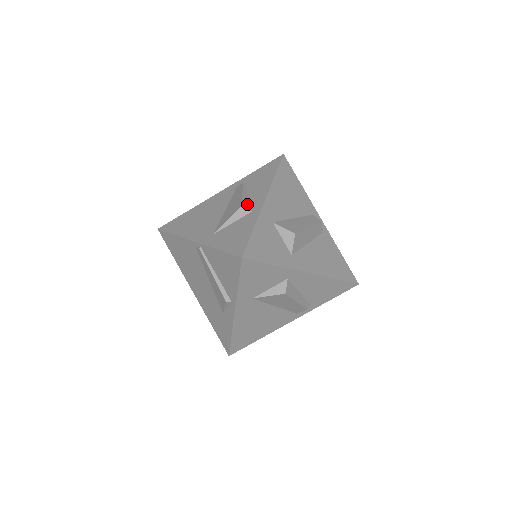
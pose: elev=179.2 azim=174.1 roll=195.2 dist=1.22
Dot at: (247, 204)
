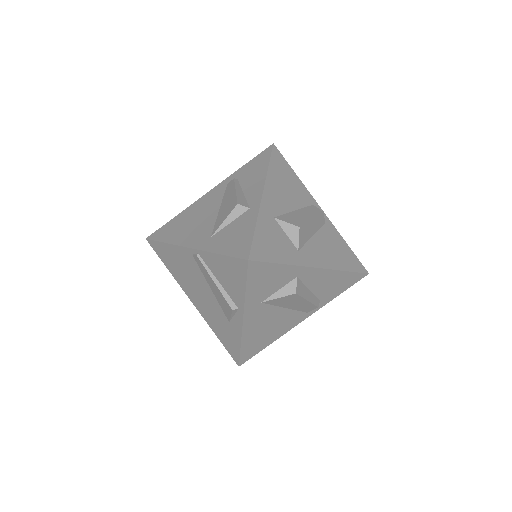
Dot at: (243, 201)
